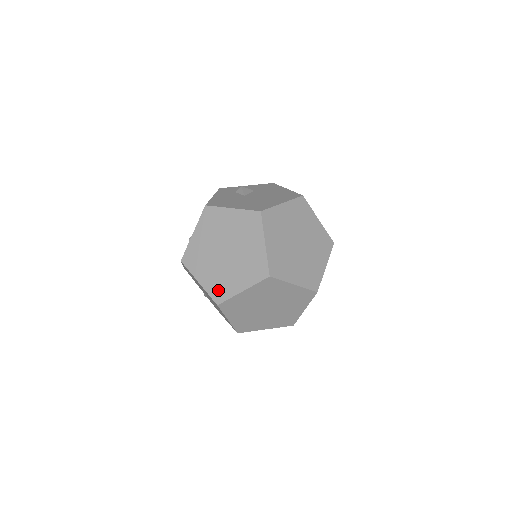
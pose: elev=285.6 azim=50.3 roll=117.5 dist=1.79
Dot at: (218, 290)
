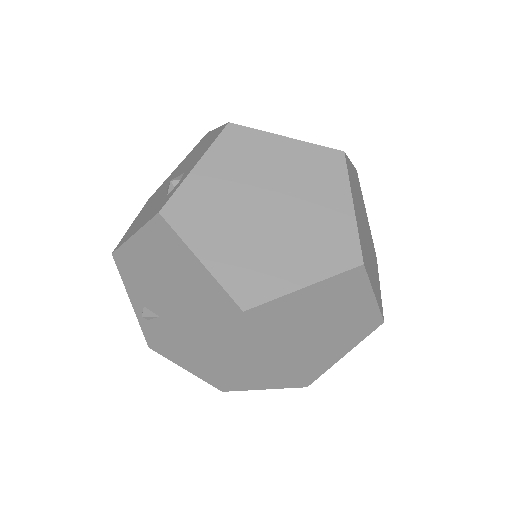
Dot at: (247, 280)
